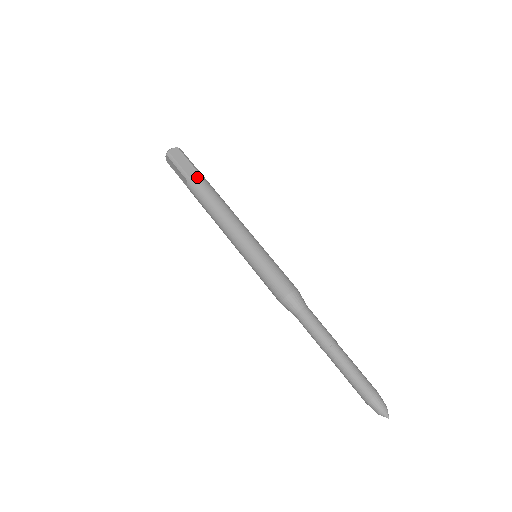
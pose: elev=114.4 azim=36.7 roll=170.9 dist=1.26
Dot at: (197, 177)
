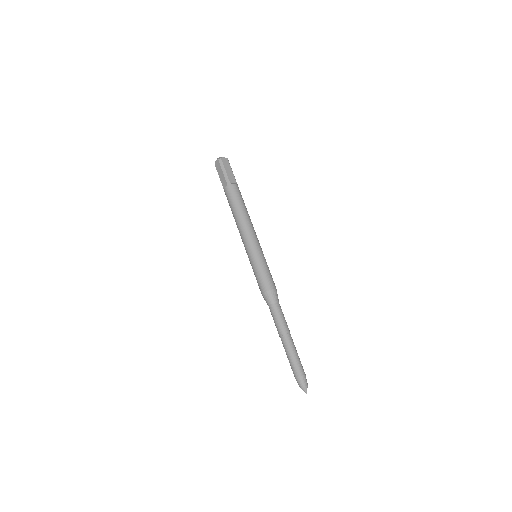
Dot at: (235, 185)
